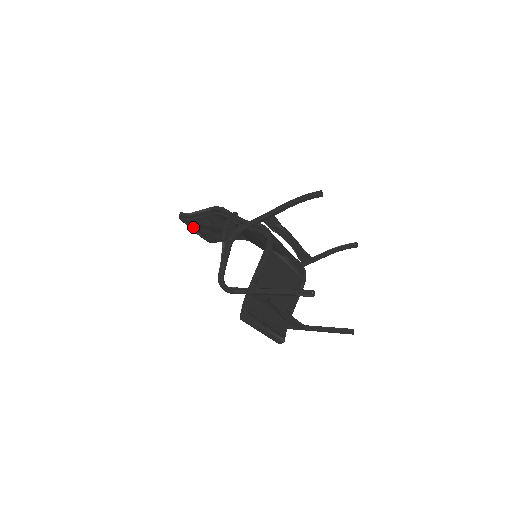
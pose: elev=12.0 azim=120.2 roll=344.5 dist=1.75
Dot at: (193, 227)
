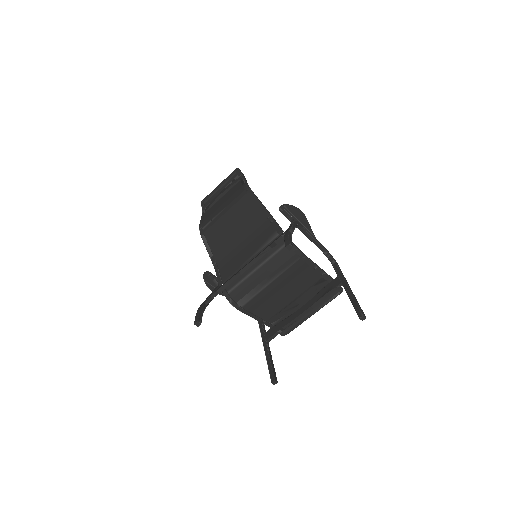
Dot at: occluded
